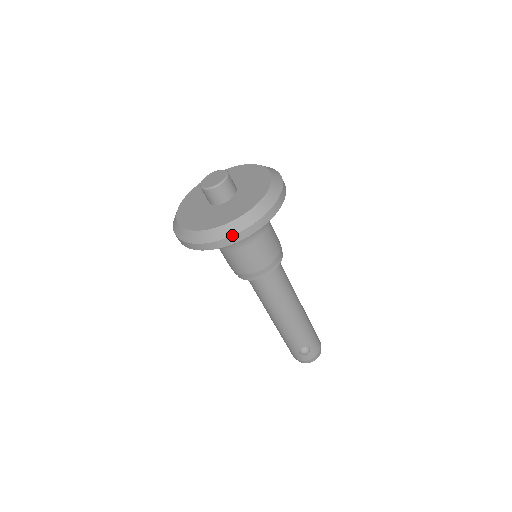
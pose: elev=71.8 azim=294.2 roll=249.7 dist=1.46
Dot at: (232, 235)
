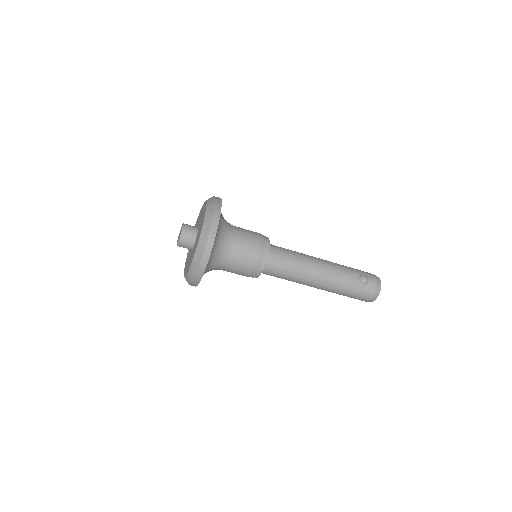
Dot at: (211, 221)
